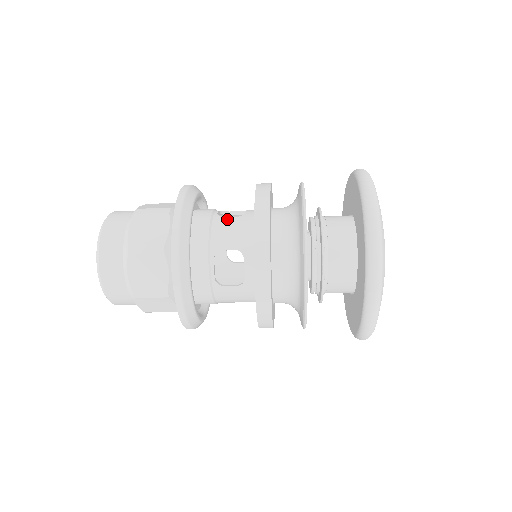
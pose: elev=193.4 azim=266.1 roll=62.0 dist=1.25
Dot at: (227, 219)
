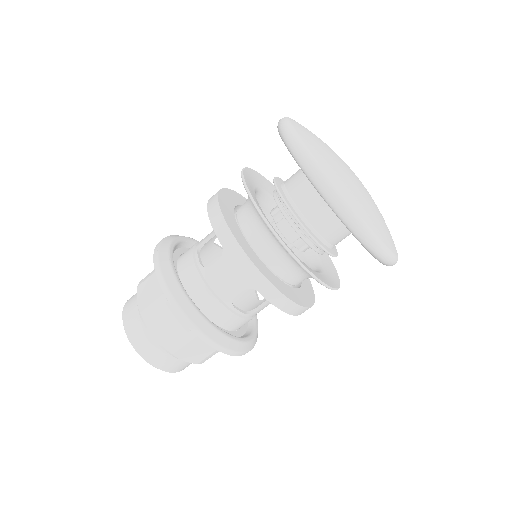
Dot at: occluded
